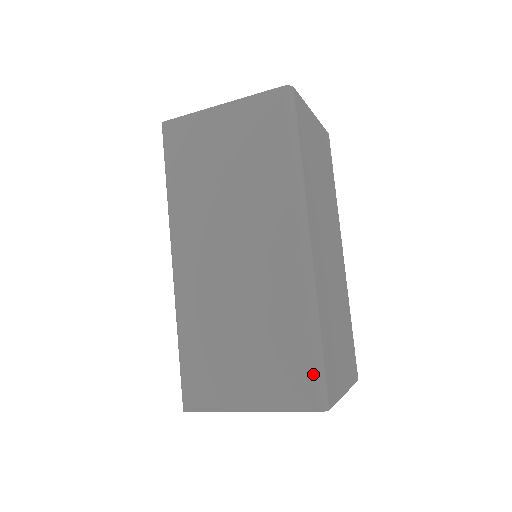
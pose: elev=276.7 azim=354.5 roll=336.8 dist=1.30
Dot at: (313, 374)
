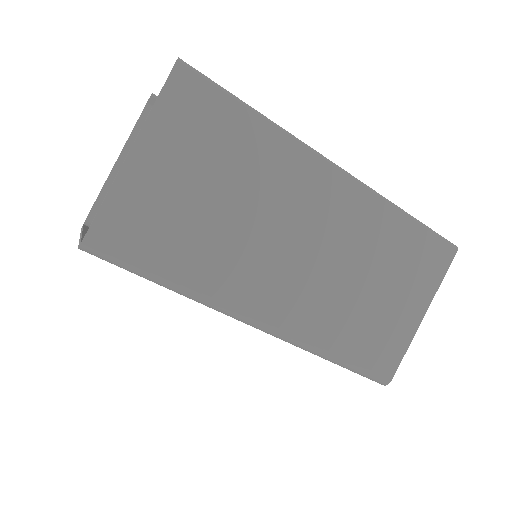
Dot at: occluded
